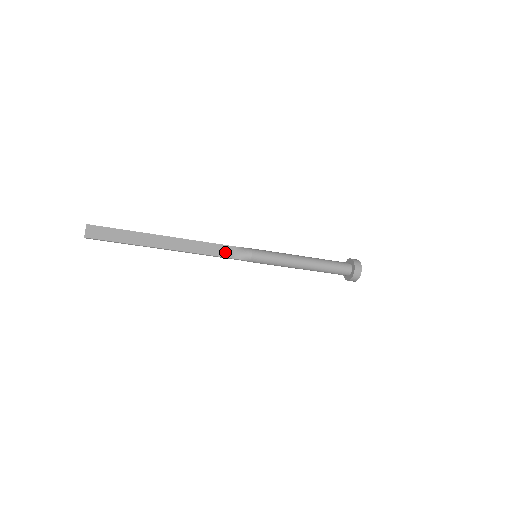
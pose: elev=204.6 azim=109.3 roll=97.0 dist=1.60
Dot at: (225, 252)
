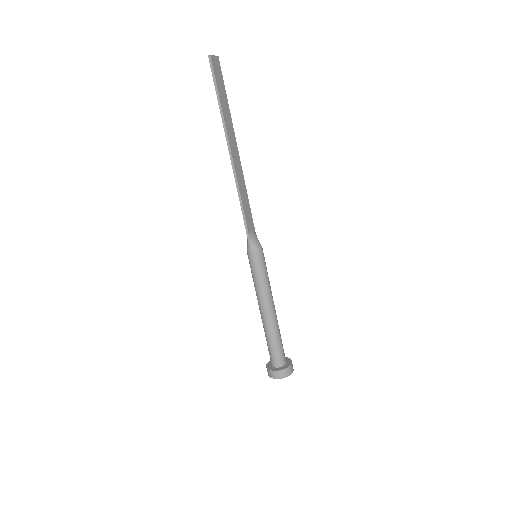
Dot at: (249, 220)
